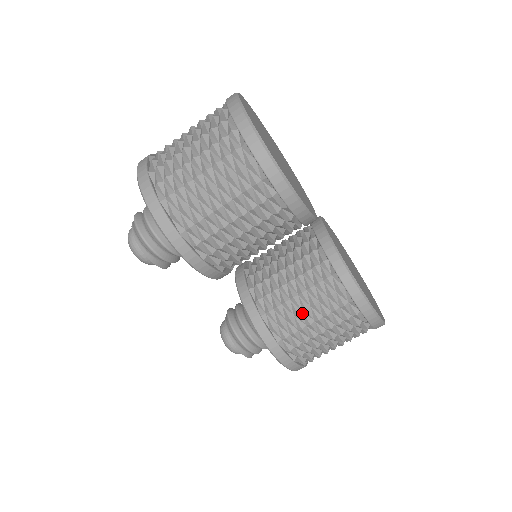
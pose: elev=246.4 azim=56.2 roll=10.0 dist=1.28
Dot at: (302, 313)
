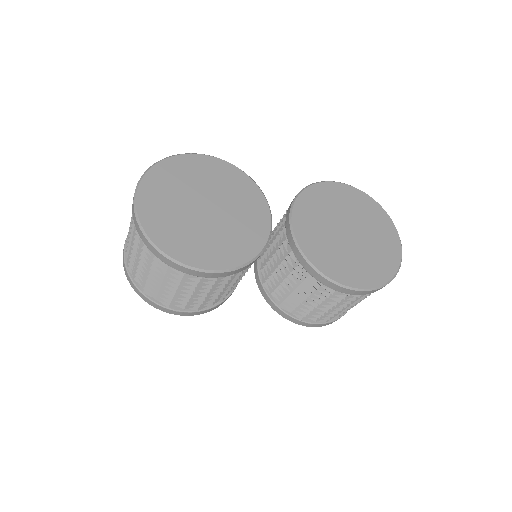
Dot at: (305, 301)
